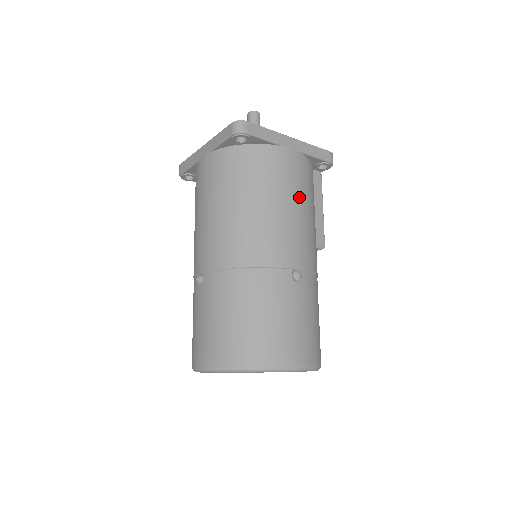
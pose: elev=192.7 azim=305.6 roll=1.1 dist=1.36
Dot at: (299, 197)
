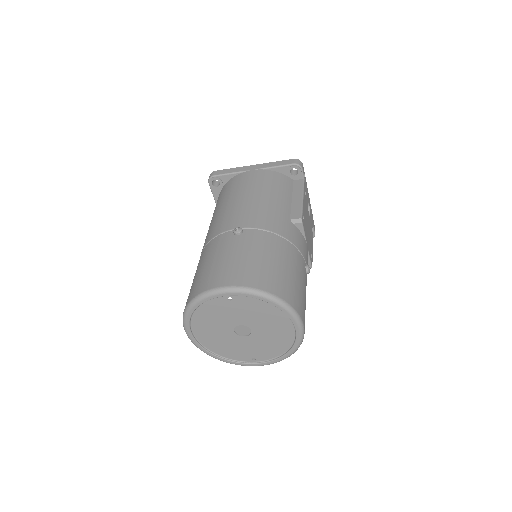
Dot at: (254, 191)
